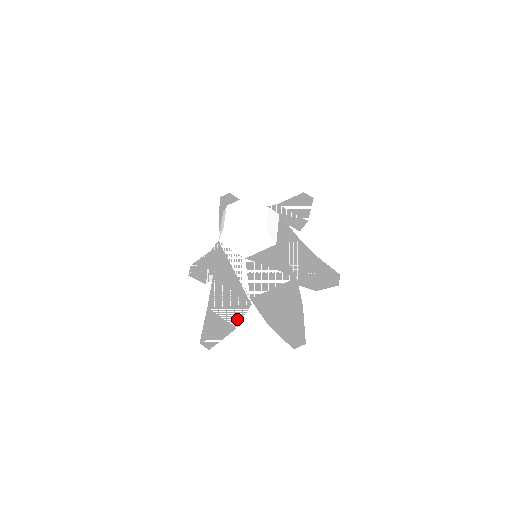
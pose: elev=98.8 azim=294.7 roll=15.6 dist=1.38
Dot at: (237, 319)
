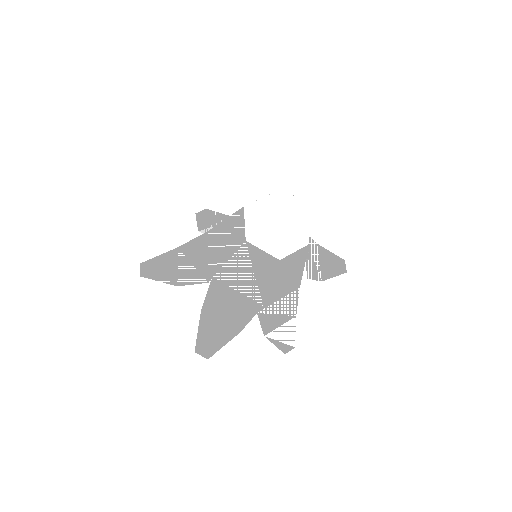
Dot at: (186, 280)
